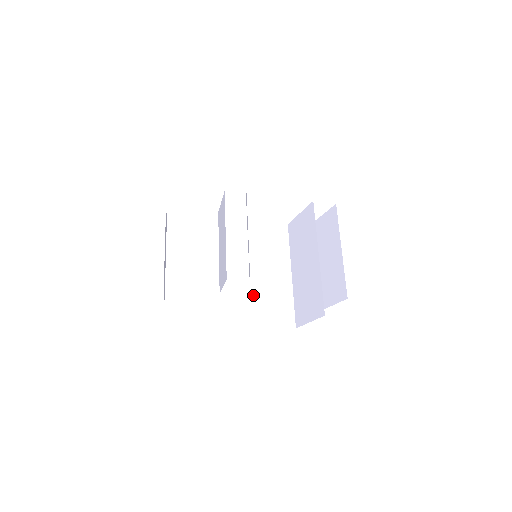
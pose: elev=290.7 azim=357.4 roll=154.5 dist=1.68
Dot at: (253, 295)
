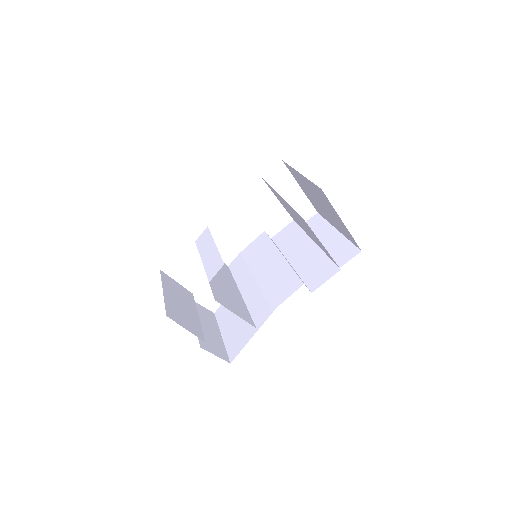
Dot at: (275, 283)
